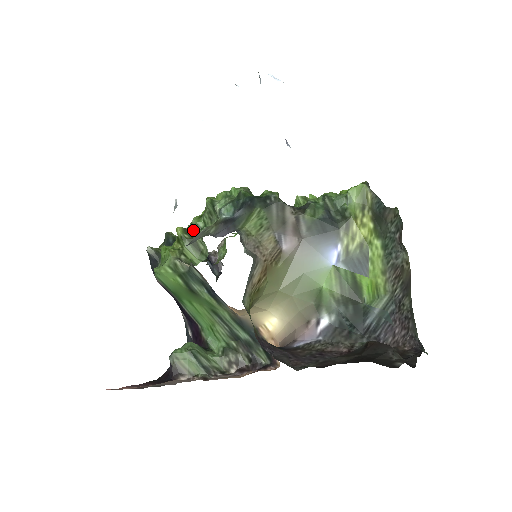
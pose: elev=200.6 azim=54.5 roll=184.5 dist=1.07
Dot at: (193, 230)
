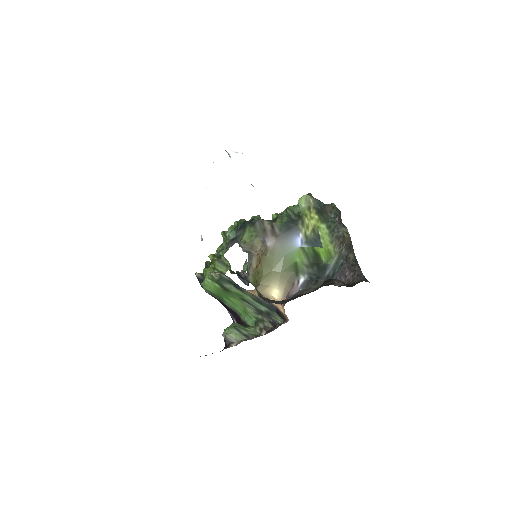
Dot at: (219, 254)
